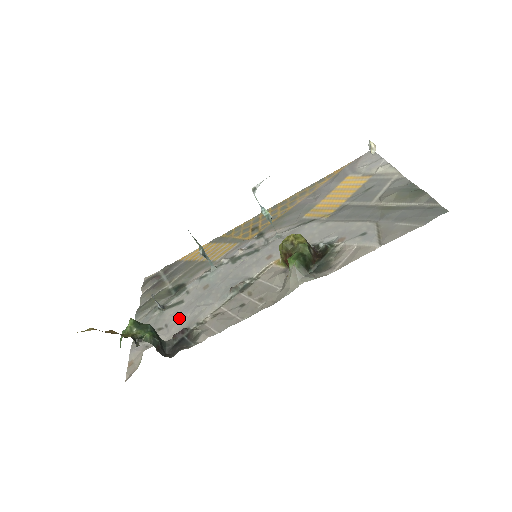
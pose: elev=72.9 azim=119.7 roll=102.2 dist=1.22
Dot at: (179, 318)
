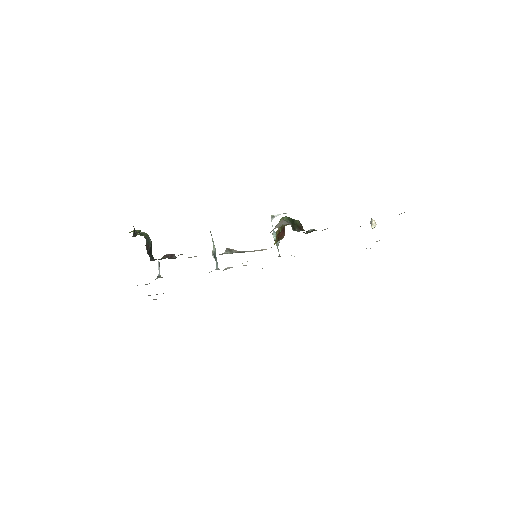
Dot at: occluded
